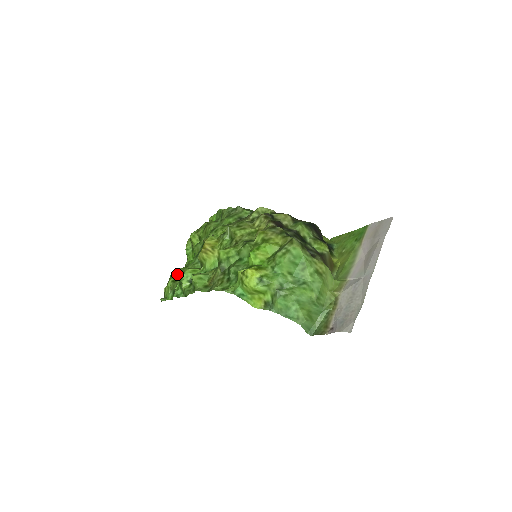
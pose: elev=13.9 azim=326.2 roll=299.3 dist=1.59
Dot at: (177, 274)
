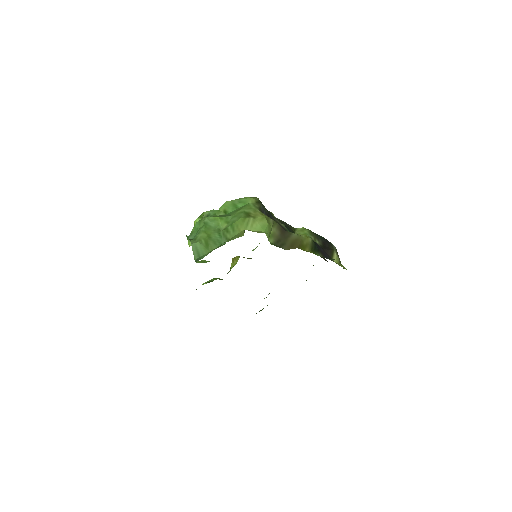
Dot at: occluded
